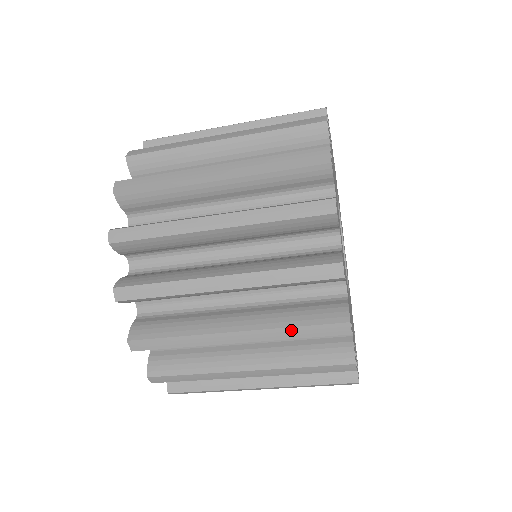
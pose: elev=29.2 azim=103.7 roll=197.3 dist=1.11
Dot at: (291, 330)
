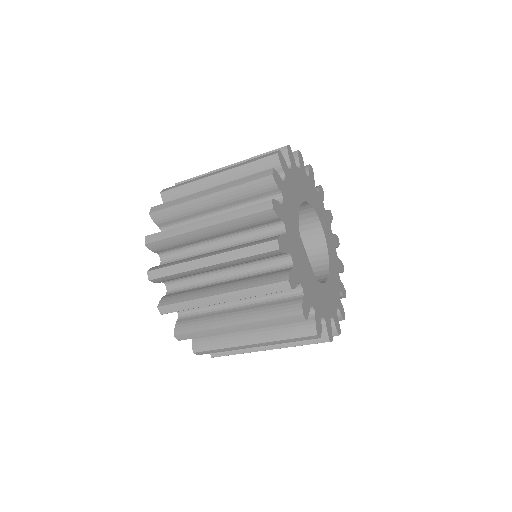
Dot at: (242, 250)
